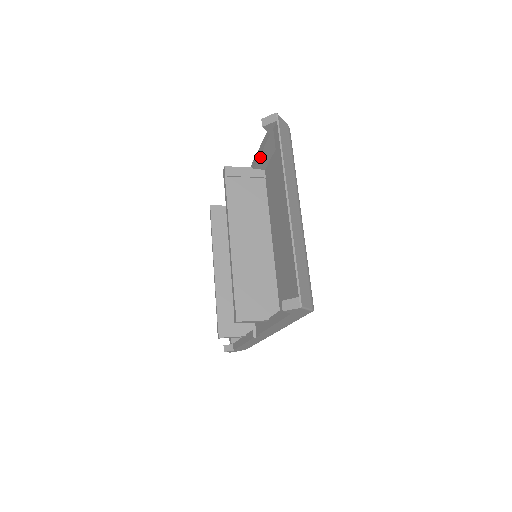
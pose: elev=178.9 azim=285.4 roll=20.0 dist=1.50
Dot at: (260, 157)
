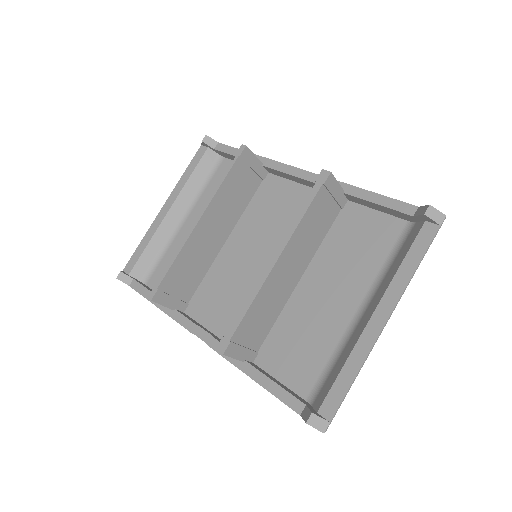
Dot at: (368, 201)
